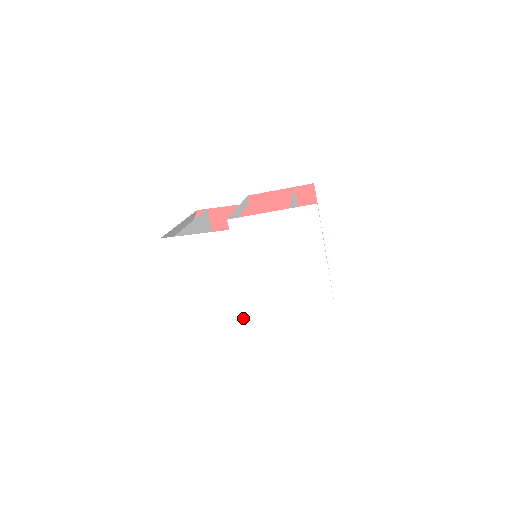
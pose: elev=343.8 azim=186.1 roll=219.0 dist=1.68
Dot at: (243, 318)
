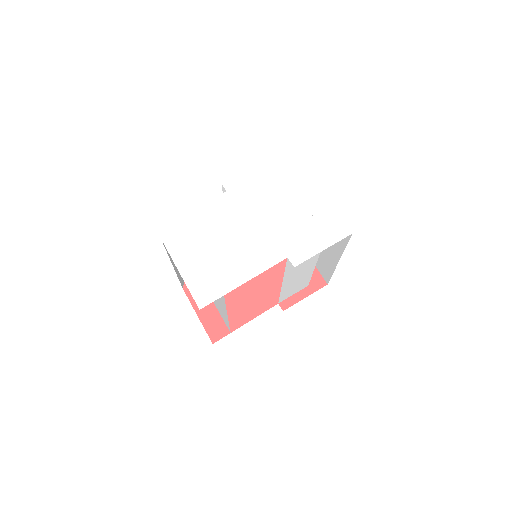
Dot at: (266, 265)
